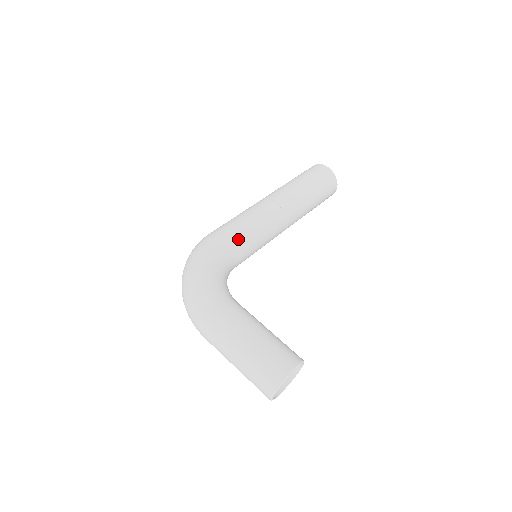
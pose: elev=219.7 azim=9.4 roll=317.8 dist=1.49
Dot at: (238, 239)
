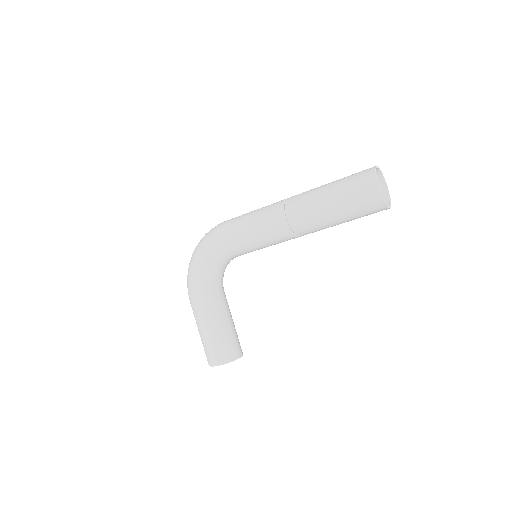
Dot at: (234, 245)
